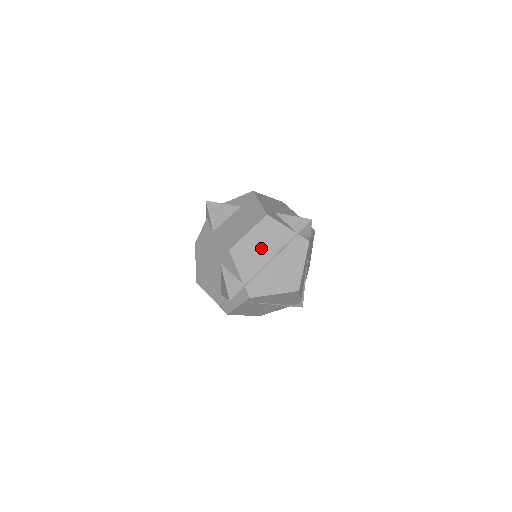
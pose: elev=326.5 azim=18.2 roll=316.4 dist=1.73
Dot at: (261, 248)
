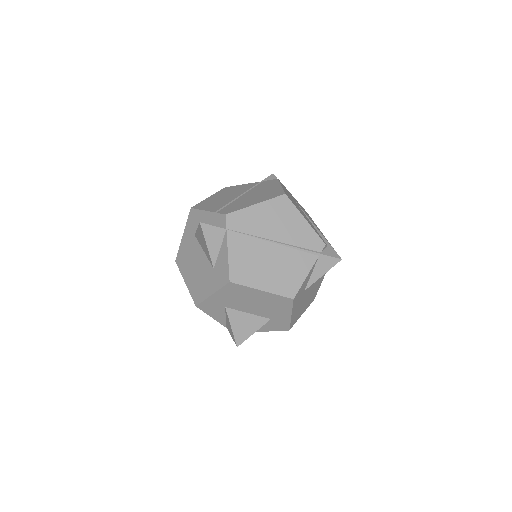
Dot at: (226, 197)
